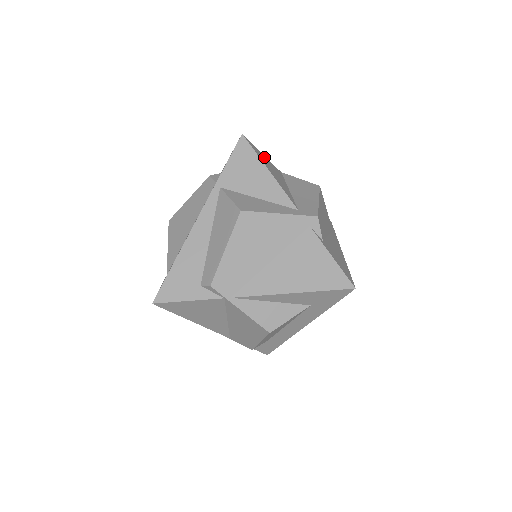
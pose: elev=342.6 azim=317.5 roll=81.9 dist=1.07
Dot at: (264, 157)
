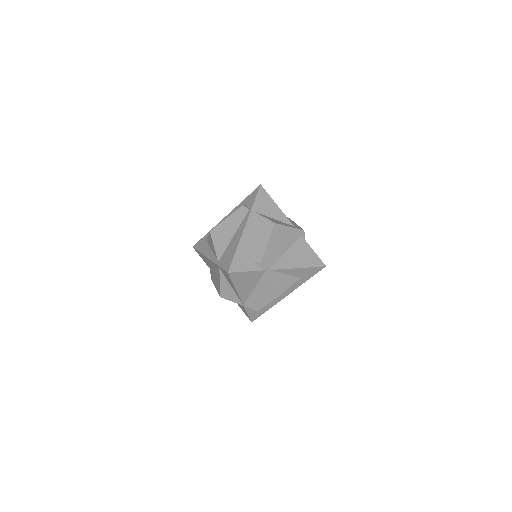
Dot at: occluded
